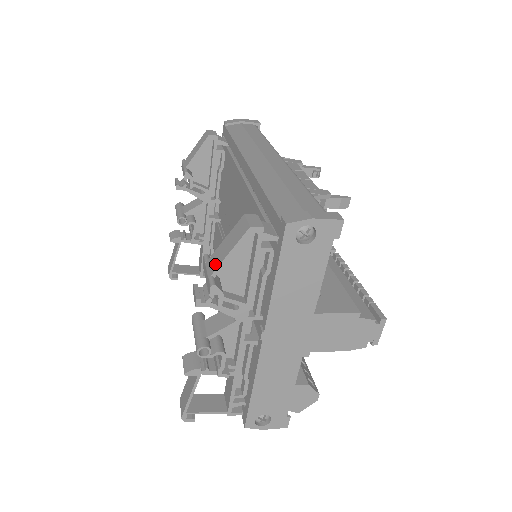
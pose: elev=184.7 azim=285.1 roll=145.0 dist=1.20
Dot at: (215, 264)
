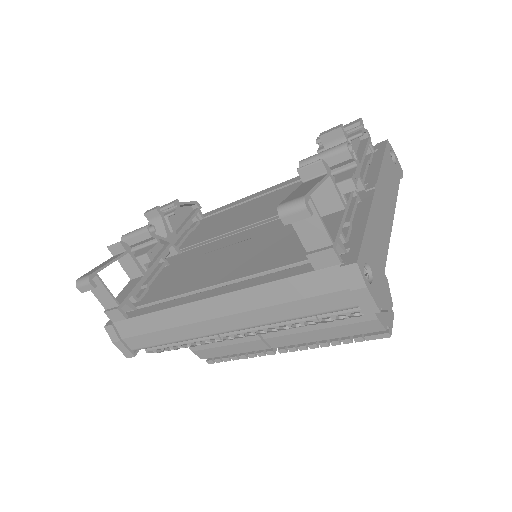
Dot at: occluded
